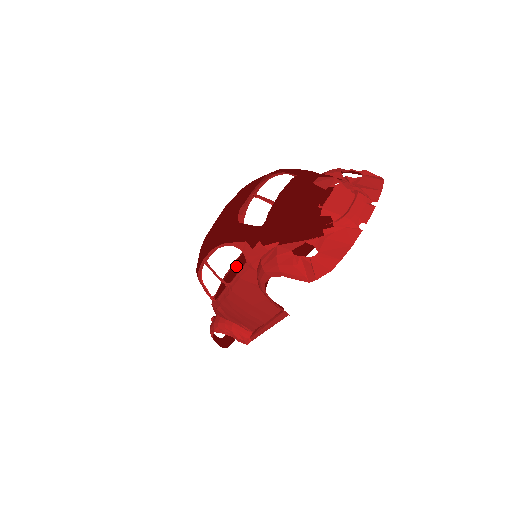
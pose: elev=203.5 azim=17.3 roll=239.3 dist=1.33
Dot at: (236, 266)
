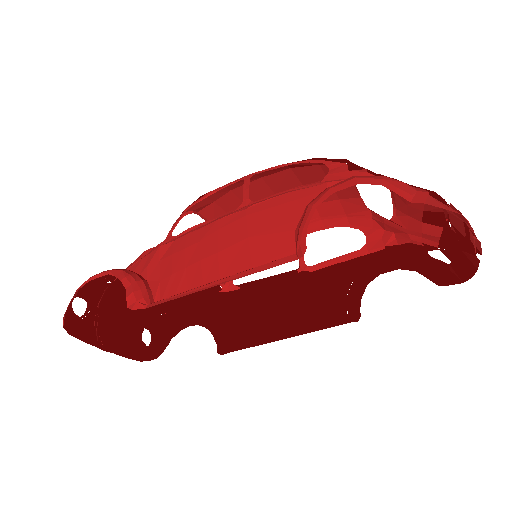
Dot at: occluded
